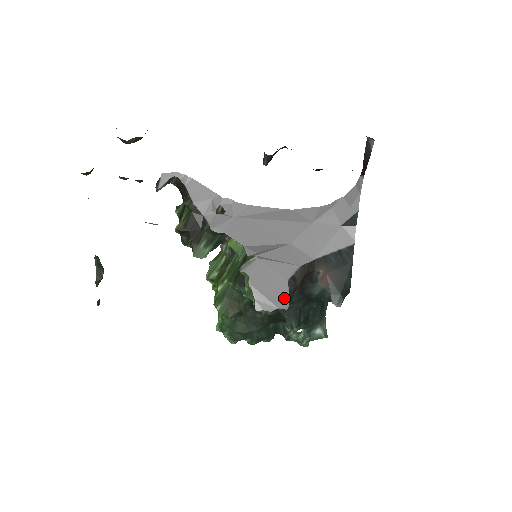
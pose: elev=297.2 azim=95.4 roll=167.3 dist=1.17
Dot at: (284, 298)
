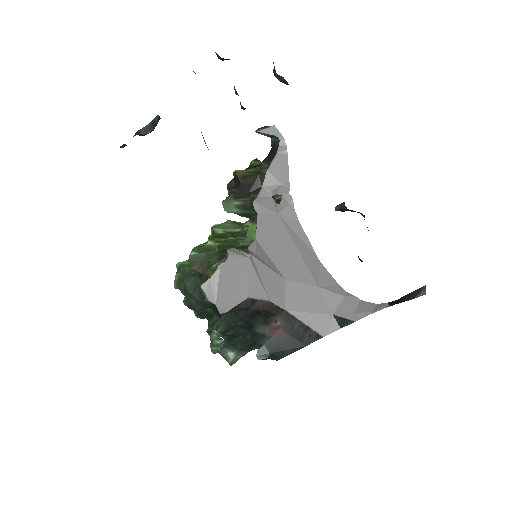
Dot at: (229, 304)
